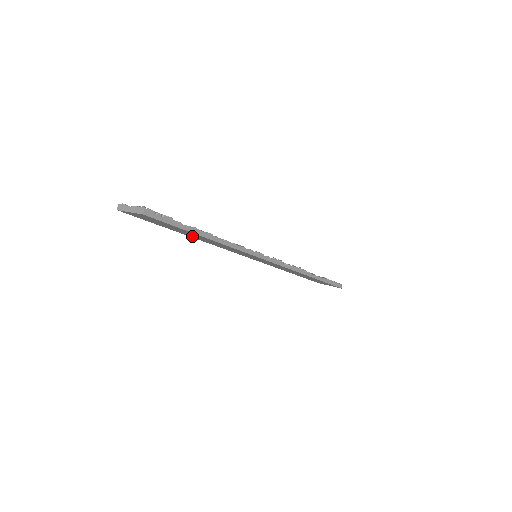
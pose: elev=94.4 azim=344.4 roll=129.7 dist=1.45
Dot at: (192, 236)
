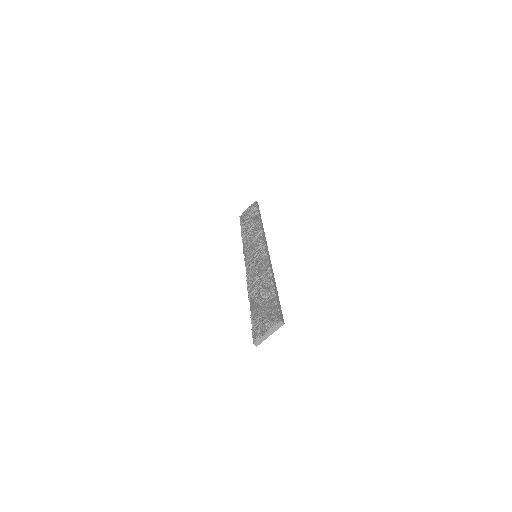
Dot at: occluded
